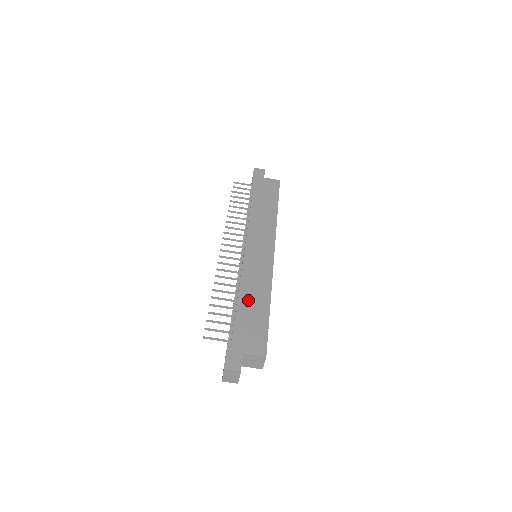
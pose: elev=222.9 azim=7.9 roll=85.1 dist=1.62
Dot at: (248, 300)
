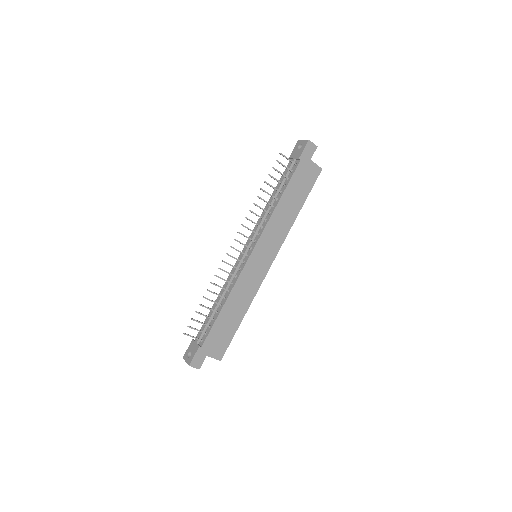
Dot at: (230, 310)
